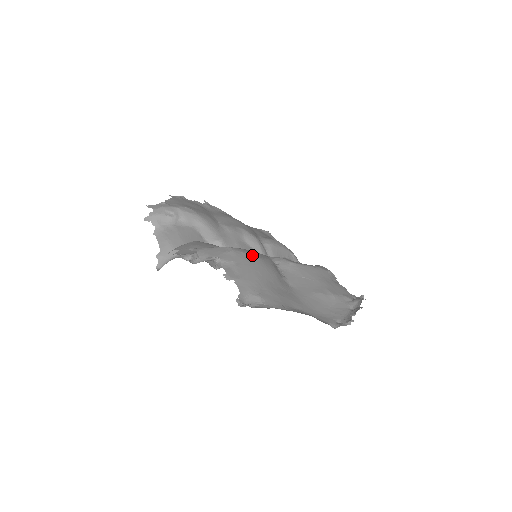
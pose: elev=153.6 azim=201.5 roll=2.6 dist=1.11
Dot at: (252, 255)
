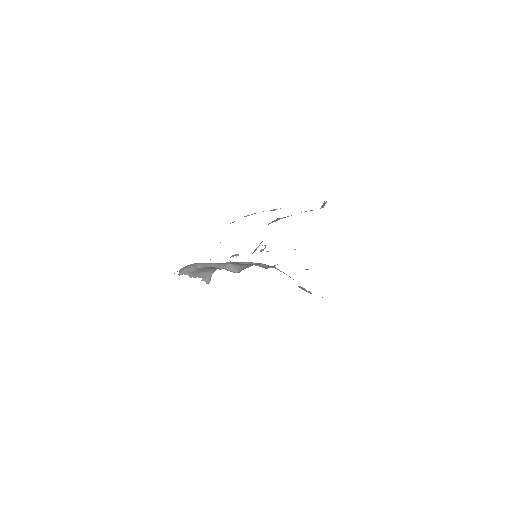
Dot at: occluded
